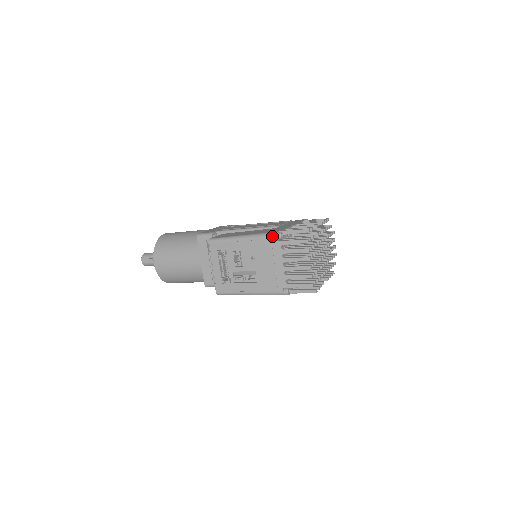
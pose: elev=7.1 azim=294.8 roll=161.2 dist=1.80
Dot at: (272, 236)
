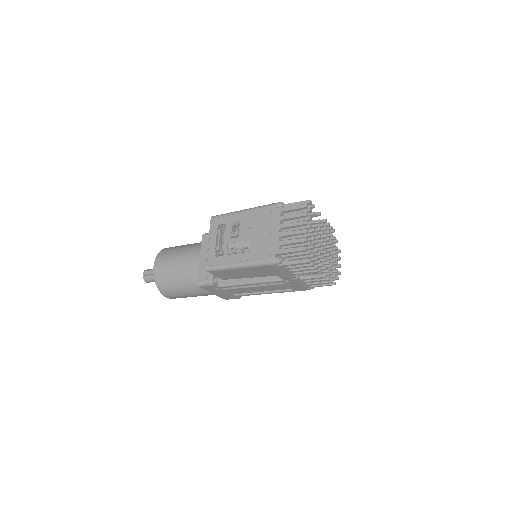
Dot at: (273, 204)
